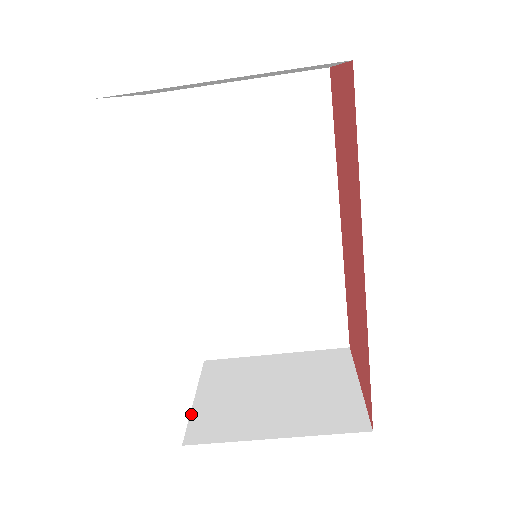
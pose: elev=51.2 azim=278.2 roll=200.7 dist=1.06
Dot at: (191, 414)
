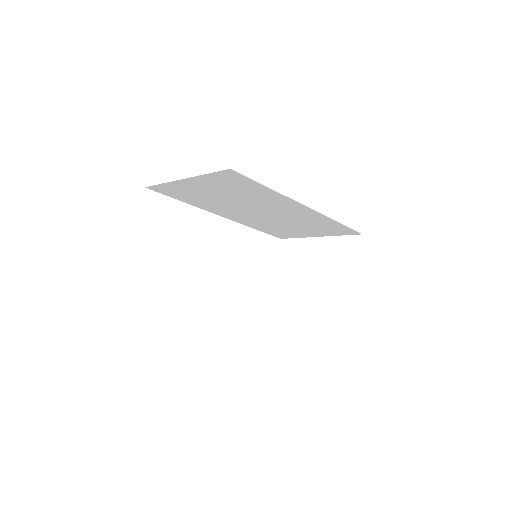
Dot at: (275, 288)
